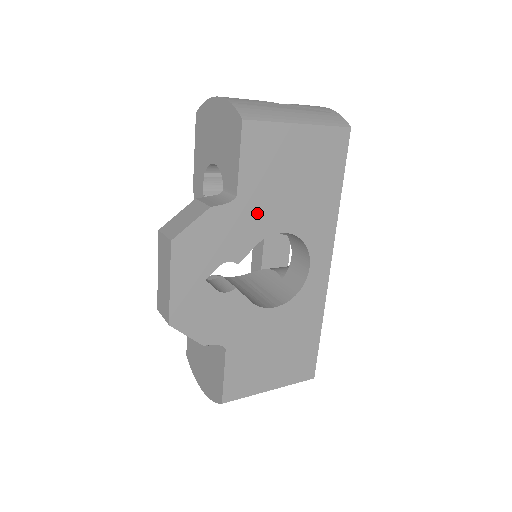
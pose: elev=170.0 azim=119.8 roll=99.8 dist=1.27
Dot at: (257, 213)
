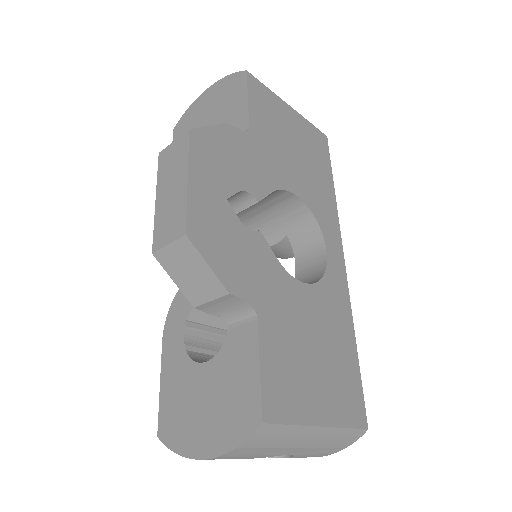
Dot at: (269, 159)
